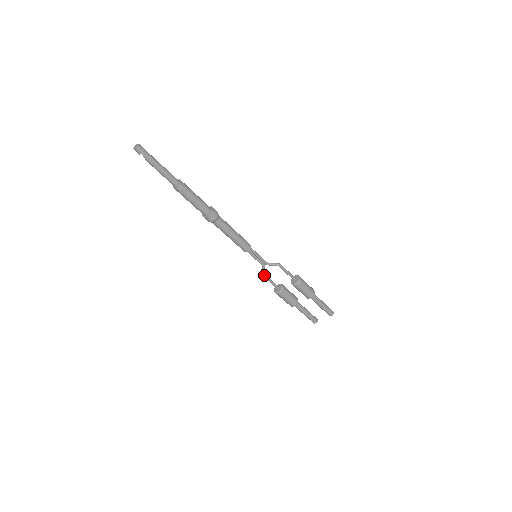
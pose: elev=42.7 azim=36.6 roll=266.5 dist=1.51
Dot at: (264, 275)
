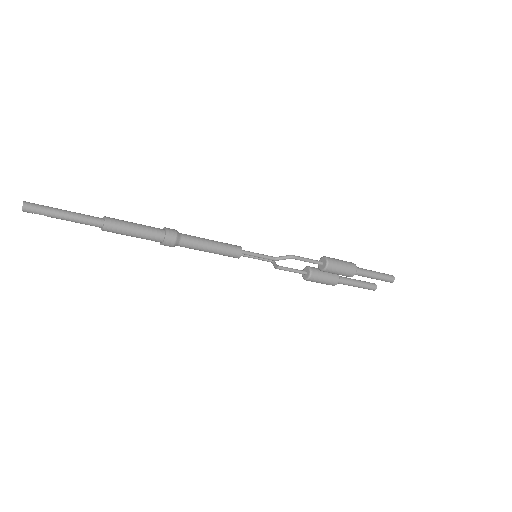
Dot at: (279, 268)
